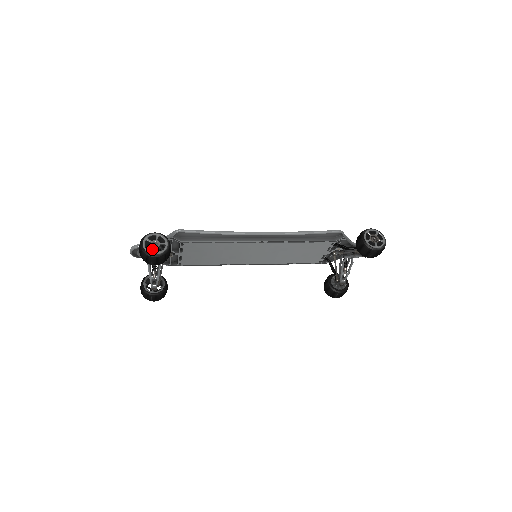
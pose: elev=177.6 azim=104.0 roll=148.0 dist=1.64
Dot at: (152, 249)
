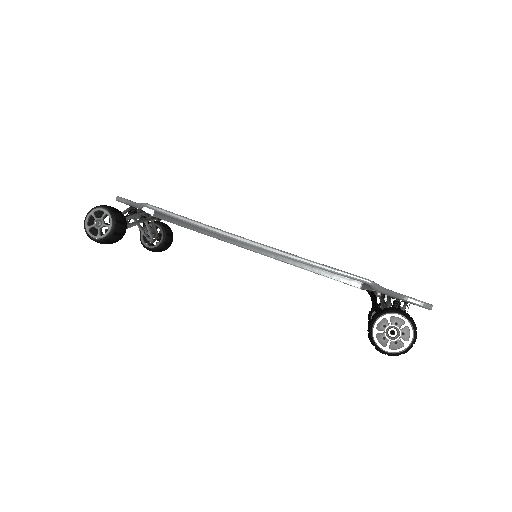
Dot at: occluded
